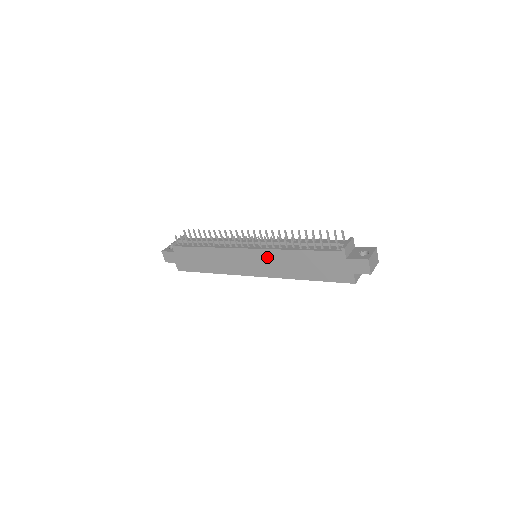
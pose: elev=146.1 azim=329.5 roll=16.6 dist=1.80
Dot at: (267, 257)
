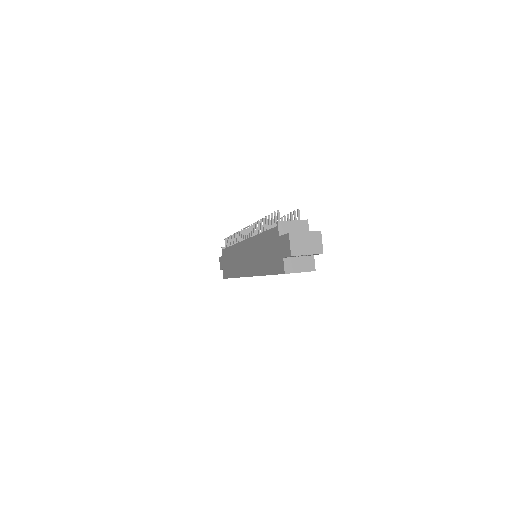
Dot at: (249, 249)
